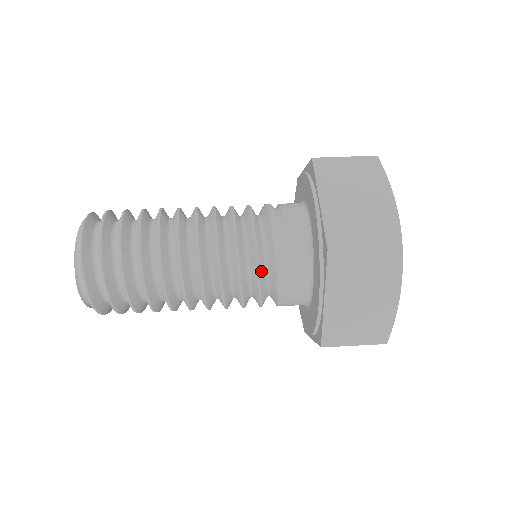
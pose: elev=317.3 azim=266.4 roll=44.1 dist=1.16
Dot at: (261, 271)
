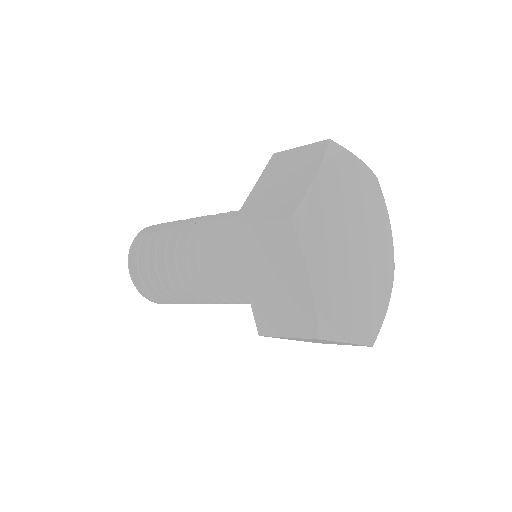
Dot at: (227, 261)
